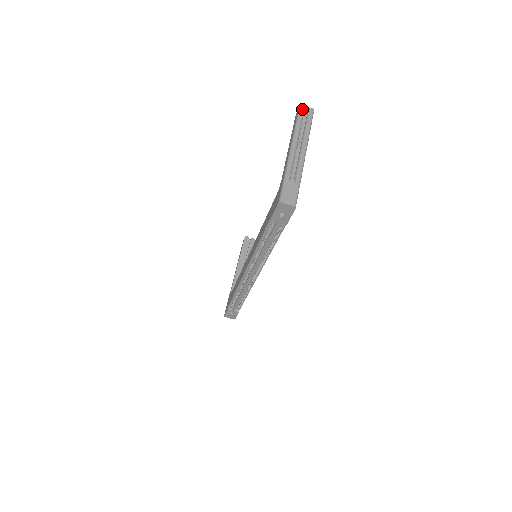
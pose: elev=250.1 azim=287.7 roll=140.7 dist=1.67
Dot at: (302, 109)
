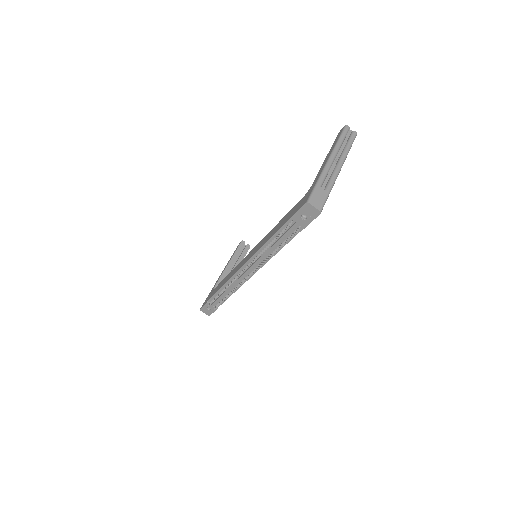
Dot at: (347, 129)
